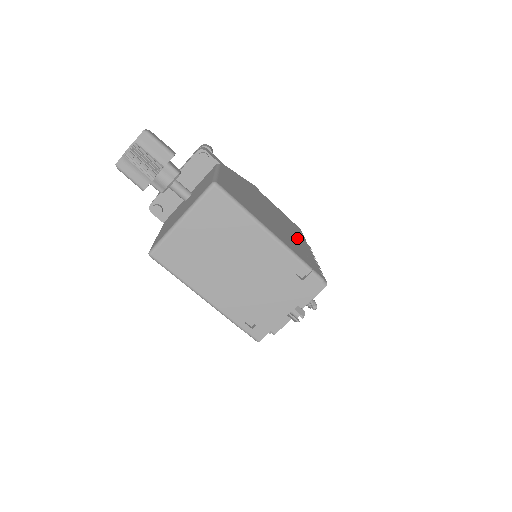
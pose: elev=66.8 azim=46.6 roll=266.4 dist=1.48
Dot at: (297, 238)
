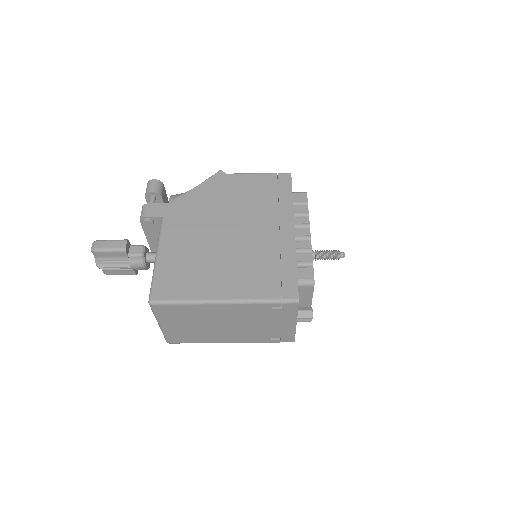
Dot at: (273, 231)
